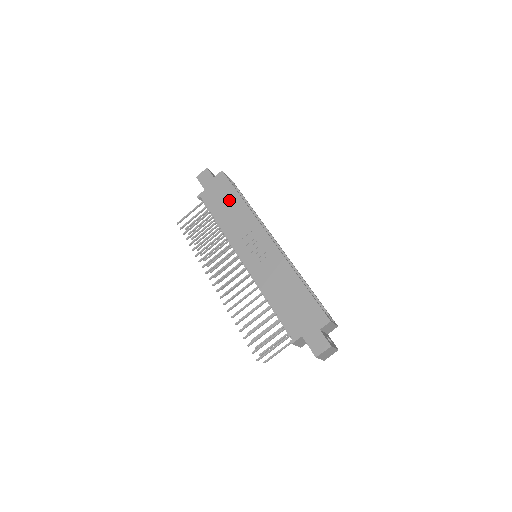
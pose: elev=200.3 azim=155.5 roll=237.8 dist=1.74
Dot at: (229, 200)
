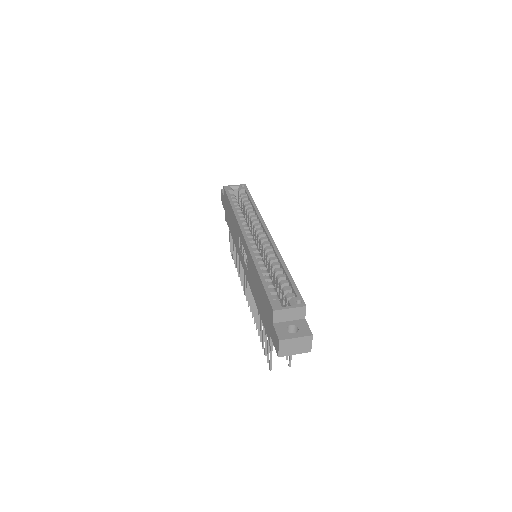
Dot at: (230, 212)
